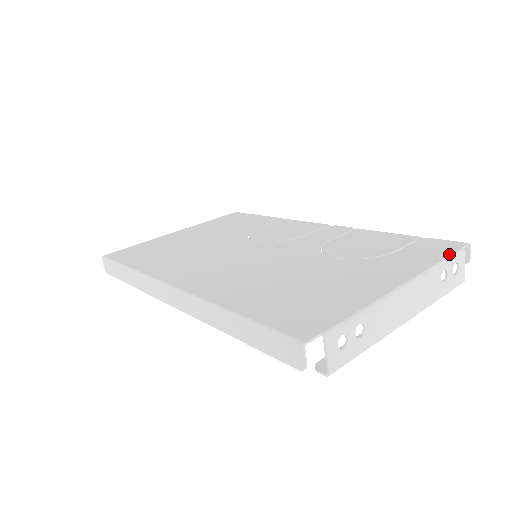
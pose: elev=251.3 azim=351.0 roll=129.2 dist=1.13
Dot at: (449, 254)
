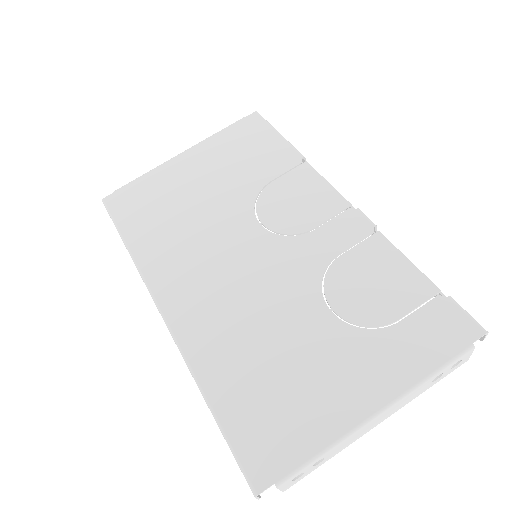
Dot at: (452, 356)
